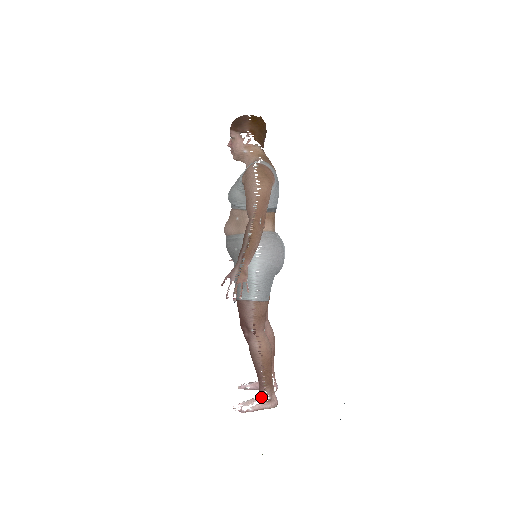
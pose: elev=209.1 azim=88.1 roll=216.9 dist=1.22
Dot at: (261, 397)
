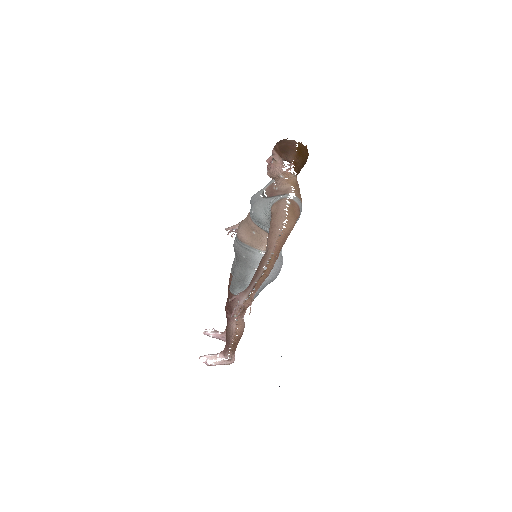
Dot at: (223, 356)
